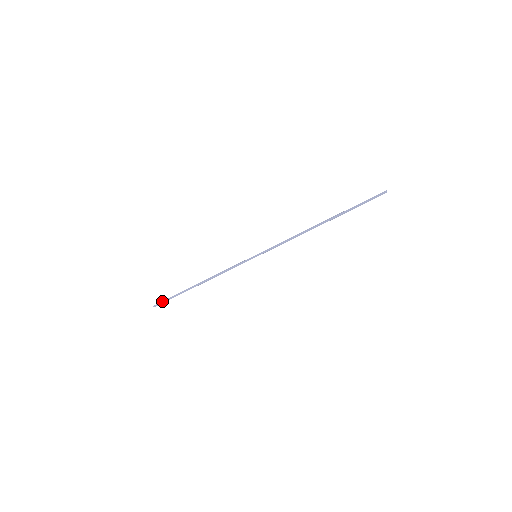
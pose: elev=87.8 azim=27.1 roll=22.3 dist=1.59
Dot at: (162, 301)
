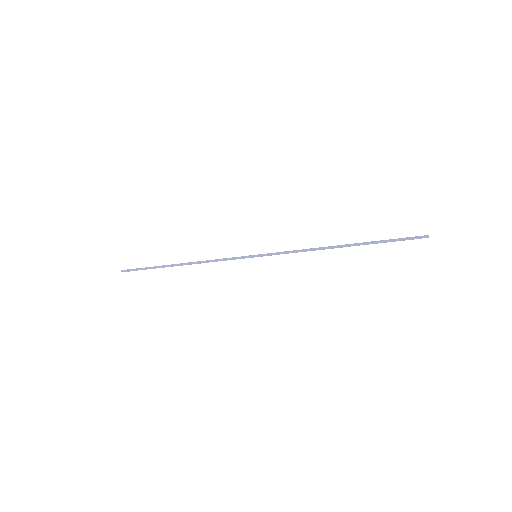
Dot at: (133, 269)
